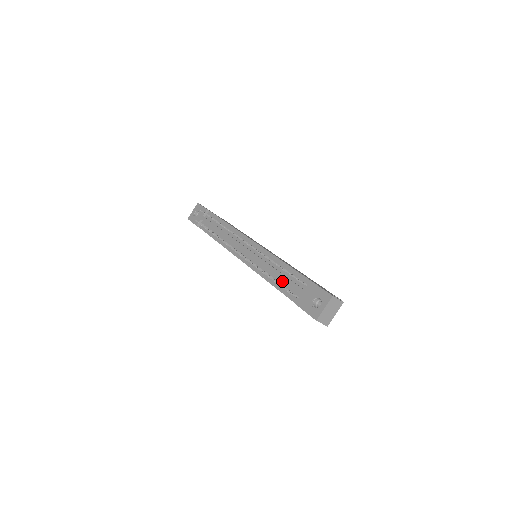
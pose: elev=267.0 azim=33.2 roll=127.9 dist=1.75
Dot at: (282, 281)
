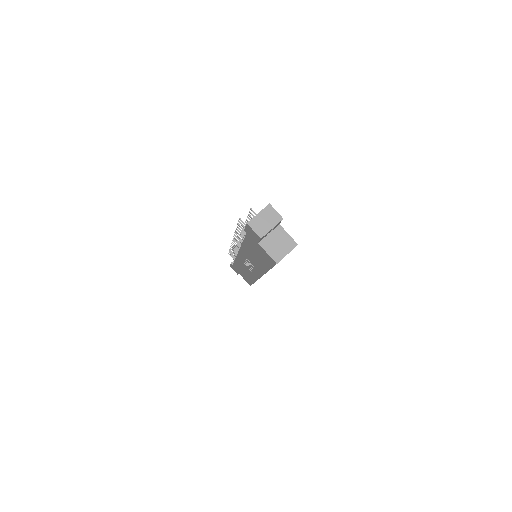
Dot at: occluded
